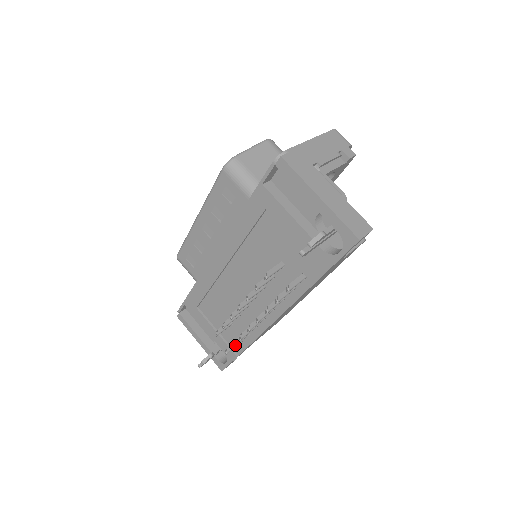
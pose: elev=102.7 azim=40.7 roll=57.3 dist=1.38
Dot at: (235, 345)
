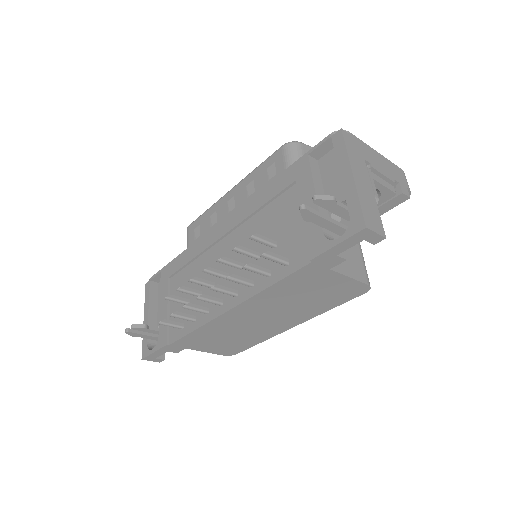
Dot at: (174, 315)
